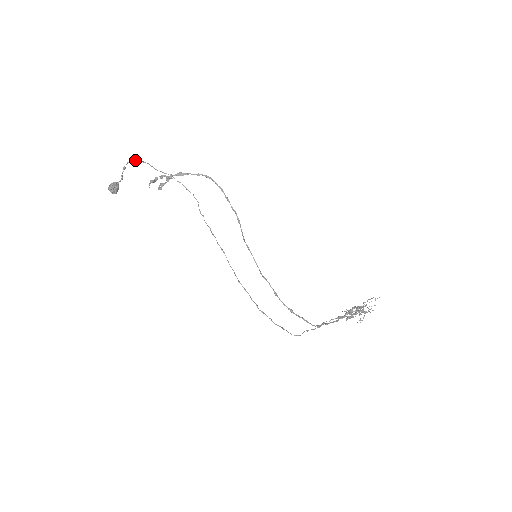
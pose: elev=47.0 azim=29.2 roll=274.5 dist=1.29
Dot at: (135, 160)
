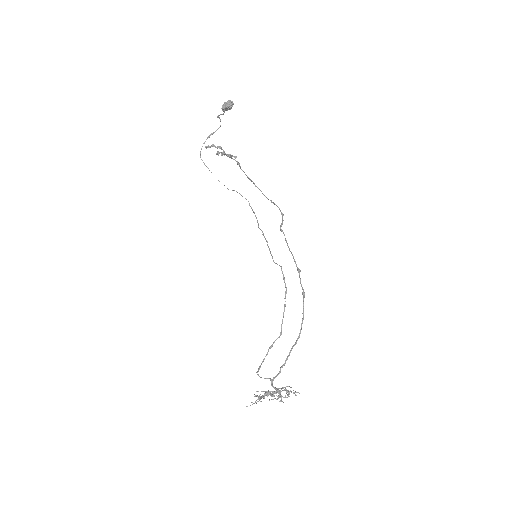
Dot at: occluded
